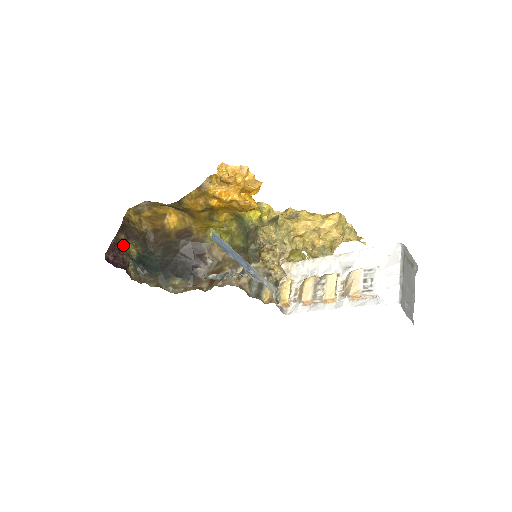
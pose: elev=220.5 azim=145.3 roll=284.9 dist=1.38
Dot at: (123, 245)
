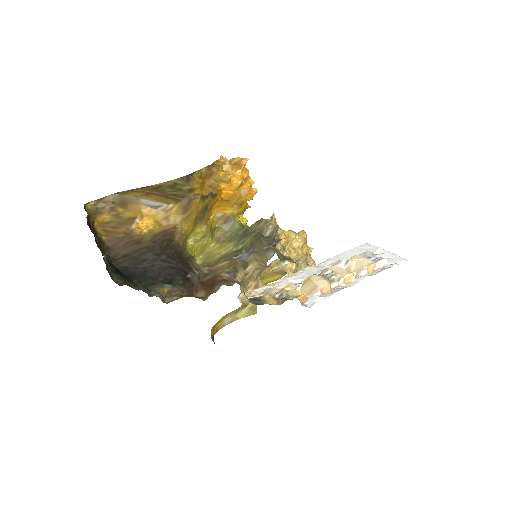
Dot at: occluded
